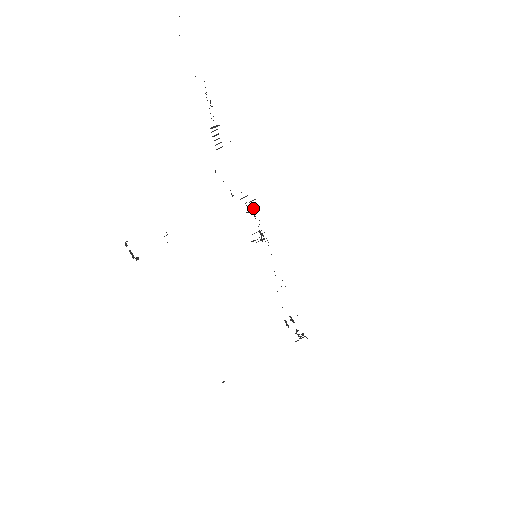
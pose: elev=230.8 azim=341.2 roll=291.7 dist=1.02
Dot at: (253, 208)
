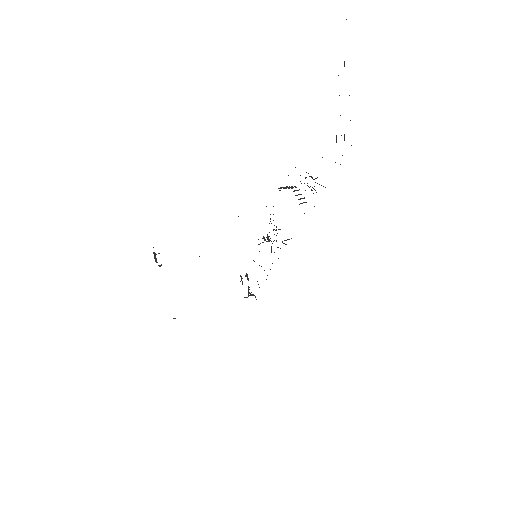
Dot at: occluded
